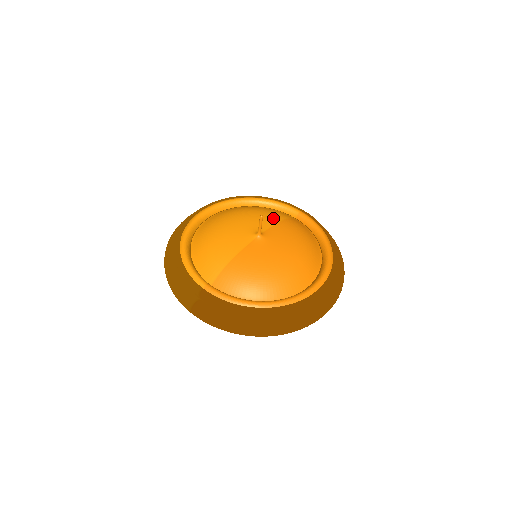
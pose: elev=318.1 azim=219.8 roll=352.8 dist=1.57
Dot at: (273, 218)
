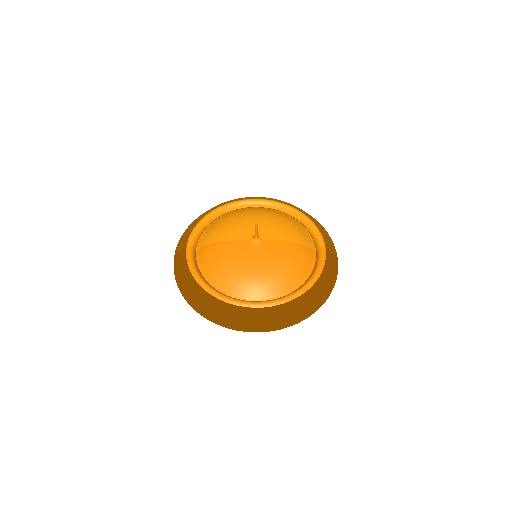
Dot at: (287, 236)
